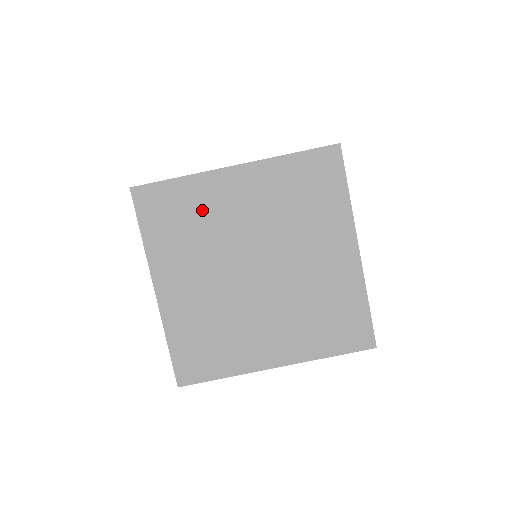
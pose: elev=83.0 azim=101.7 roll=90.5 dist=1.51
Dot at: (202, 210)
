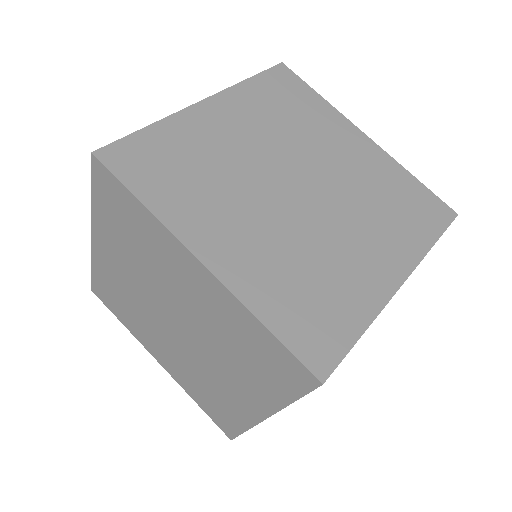
Dot at: (198, 149)
